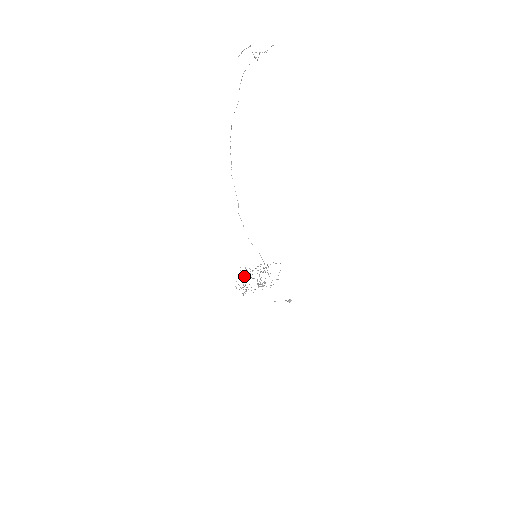
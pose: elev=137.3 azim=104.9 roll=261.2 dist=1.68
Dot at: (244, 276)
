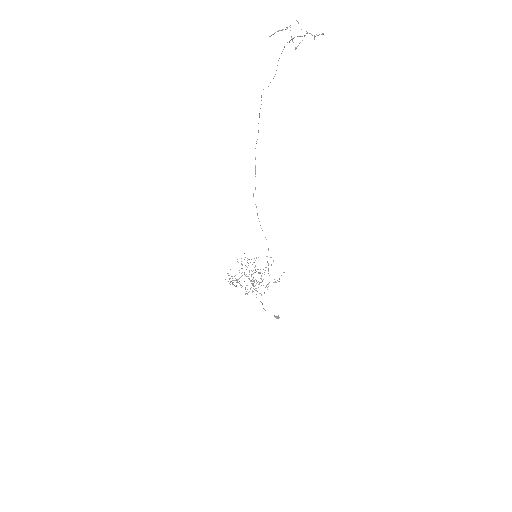
Dot at: (239, 270)
